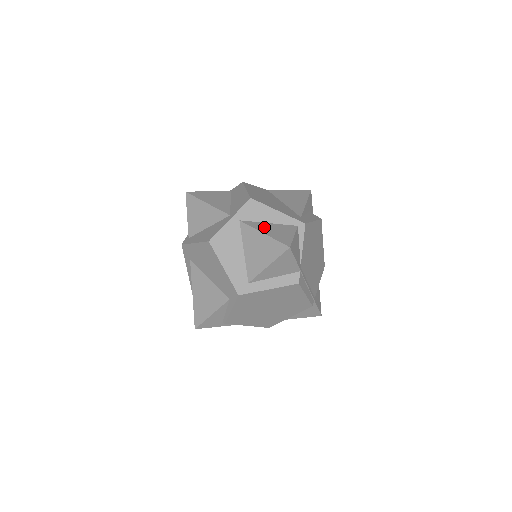
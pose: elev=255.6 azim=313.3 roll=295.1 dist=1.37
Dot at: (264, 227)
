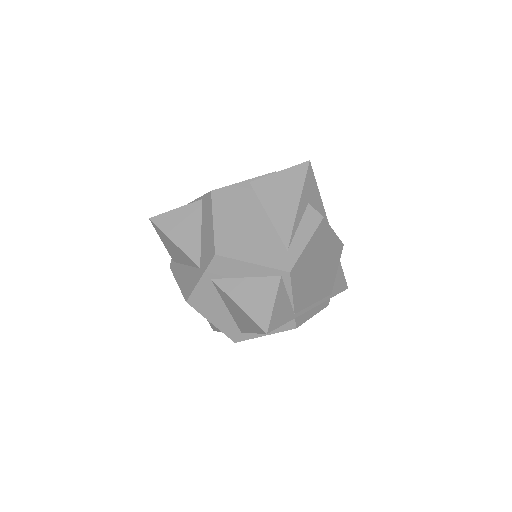
Dot at: (239, 290)
